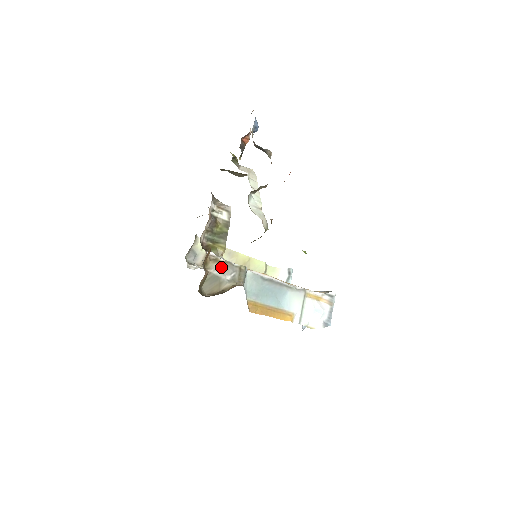
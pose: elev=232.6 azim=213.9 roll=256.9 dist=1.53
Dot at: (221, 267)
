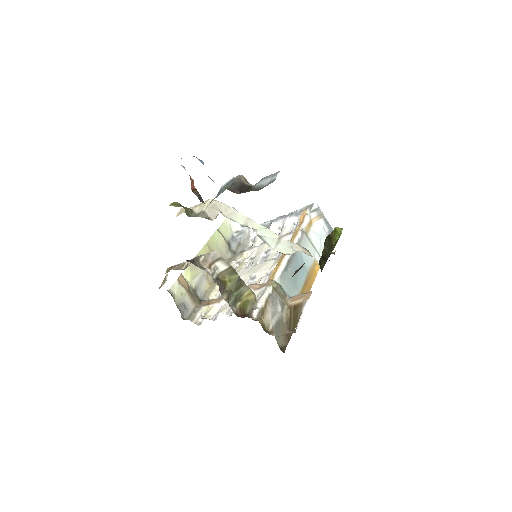
Dot at: (270, 311)
